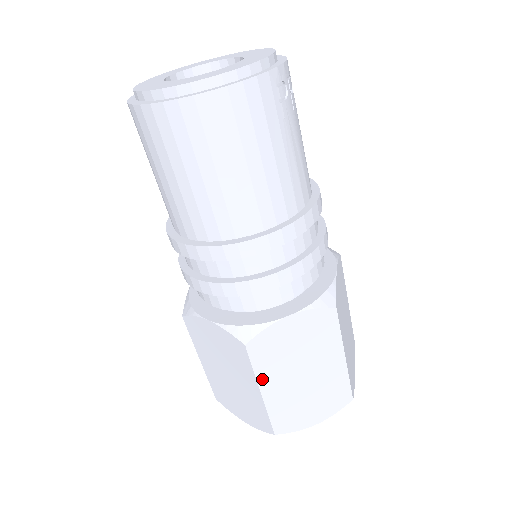
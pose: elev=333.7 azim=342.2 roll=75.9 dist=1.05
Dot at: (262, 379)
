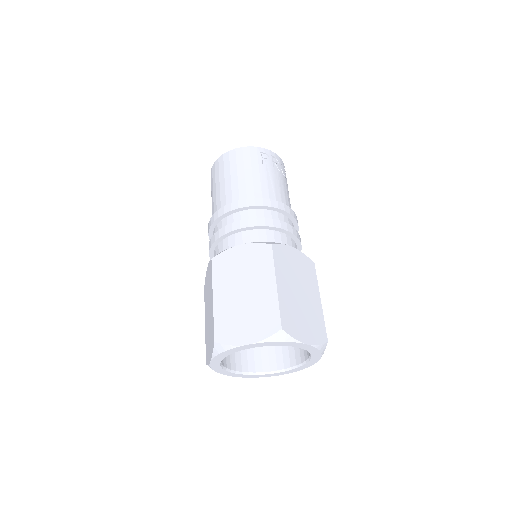
Dot at: (216, 287)
